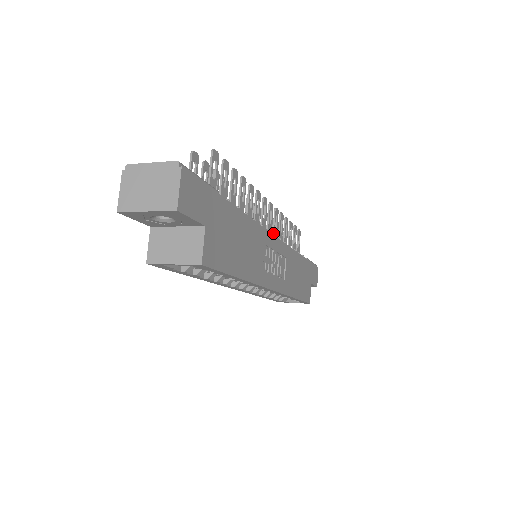
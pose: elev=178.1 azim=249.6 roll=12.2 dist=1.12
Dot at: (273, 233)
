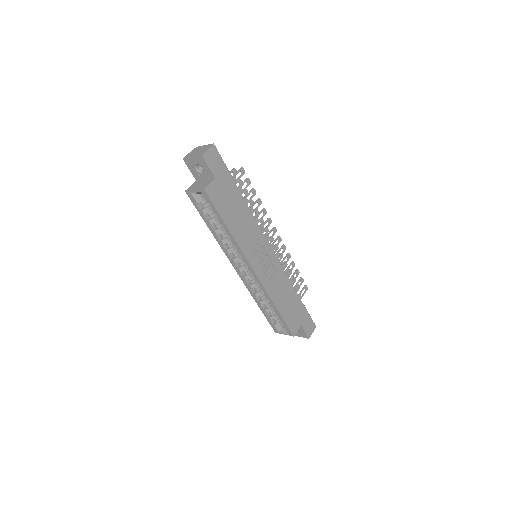
Dot at: occluded
